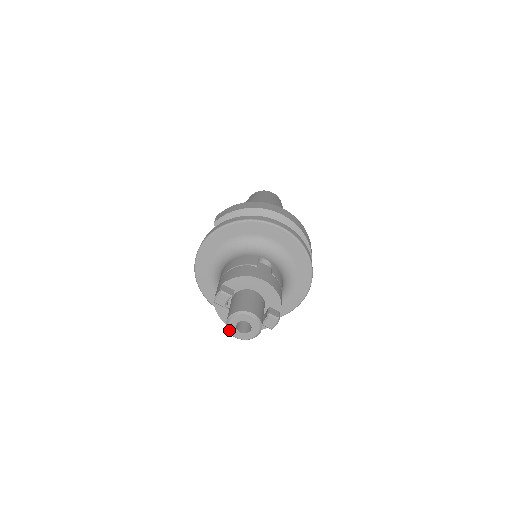
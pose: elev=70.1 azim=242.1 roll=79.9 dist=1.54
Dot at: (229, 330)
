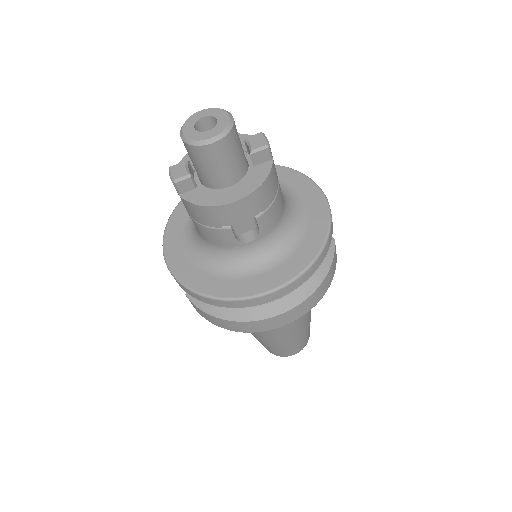
Dot at: (193, 140)
